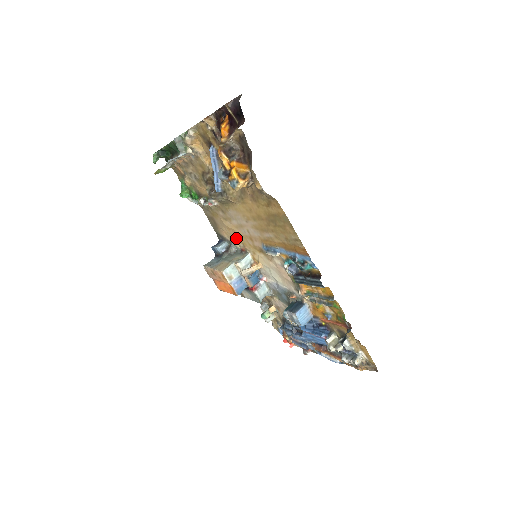
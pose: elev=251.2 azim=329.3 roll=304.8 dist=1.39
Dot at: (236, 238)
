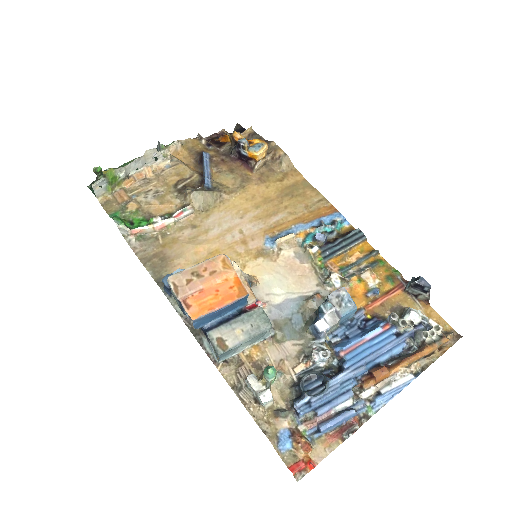
Dot at: occluded
